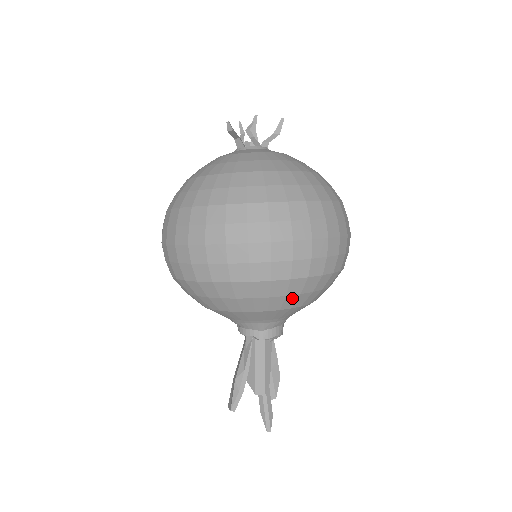
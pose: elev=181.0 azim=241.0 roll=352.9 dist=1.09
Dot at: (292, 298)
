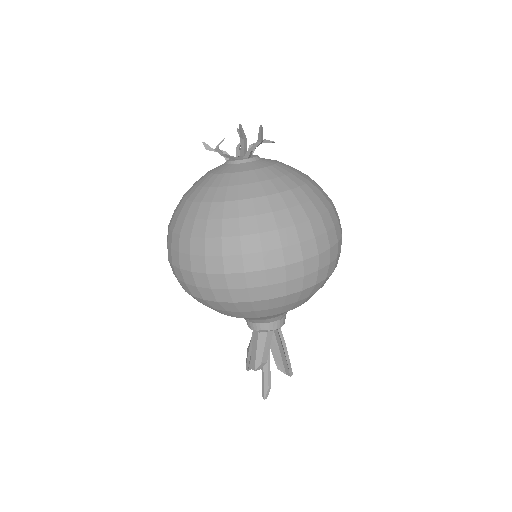
Dot at: (224, 311)
